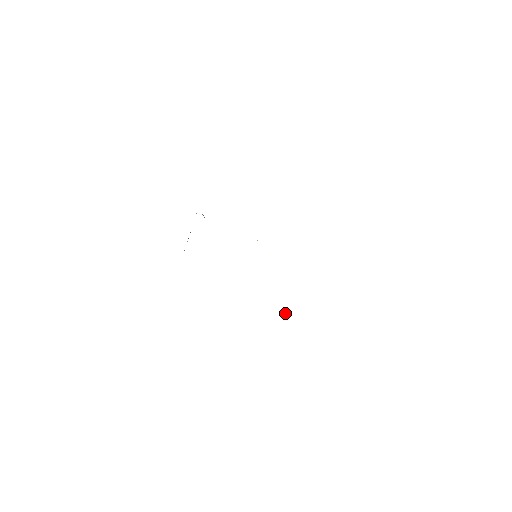
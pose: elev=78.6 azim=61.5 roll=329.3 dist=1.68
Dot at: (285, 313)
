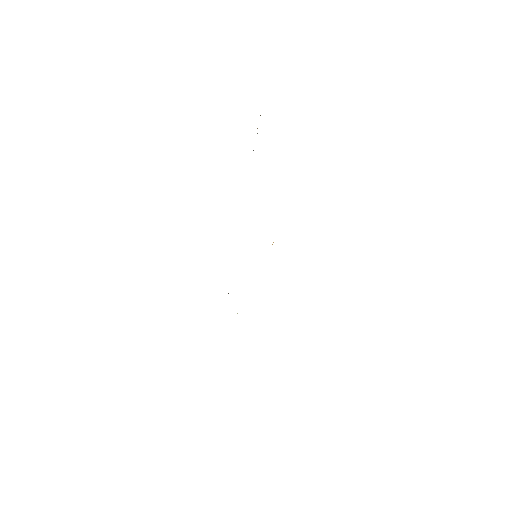
Dot at: occluded
